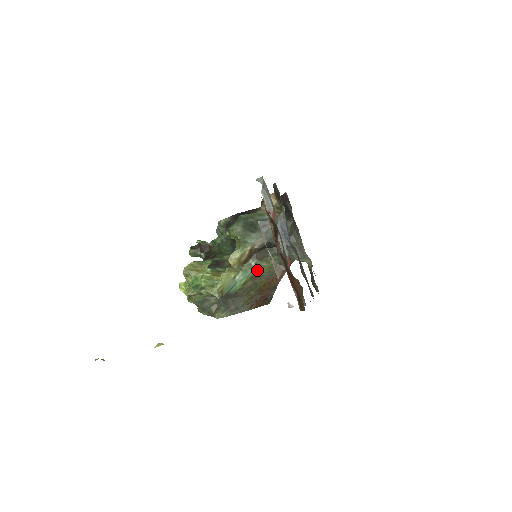
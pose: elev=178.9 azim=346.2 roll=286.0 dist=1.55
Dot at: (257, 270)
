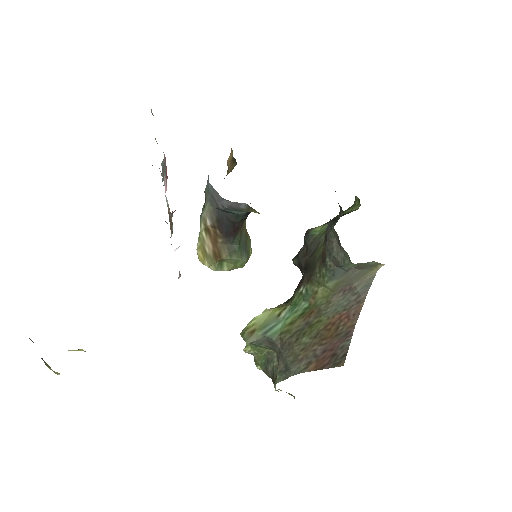
Dot at: (310, 301)
